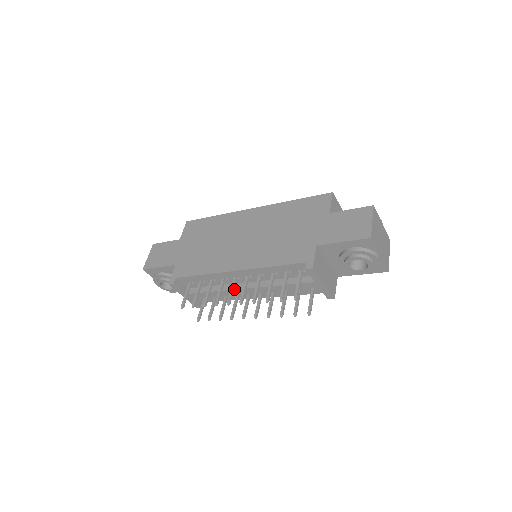
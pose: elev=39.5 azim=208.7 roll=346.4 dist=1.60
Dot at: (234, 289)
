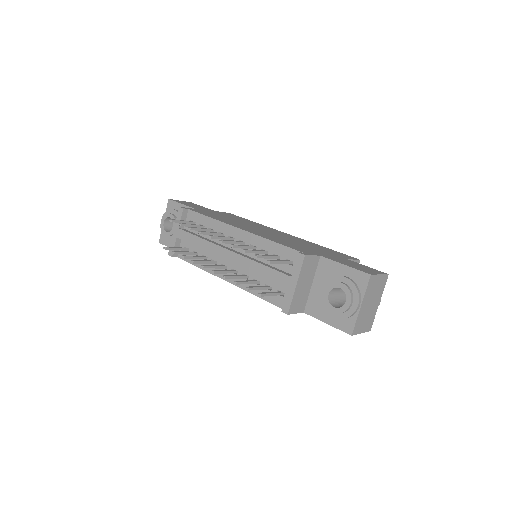
Dot at: (220, 245)
